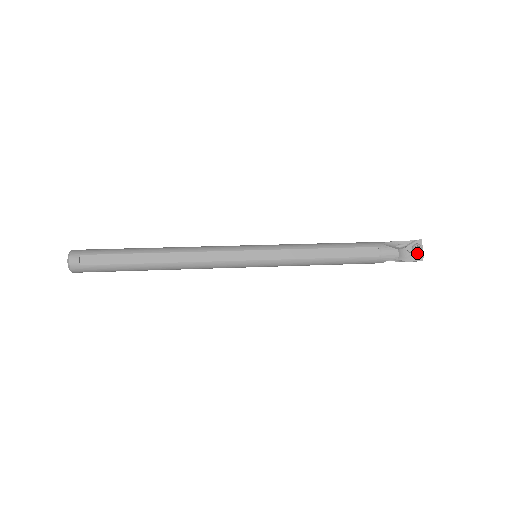
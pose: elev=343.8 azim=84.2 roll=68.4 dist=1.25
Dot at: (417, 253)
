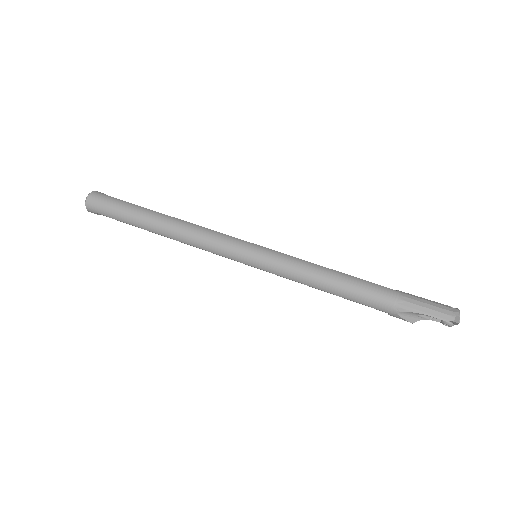
Dot at: occluded
